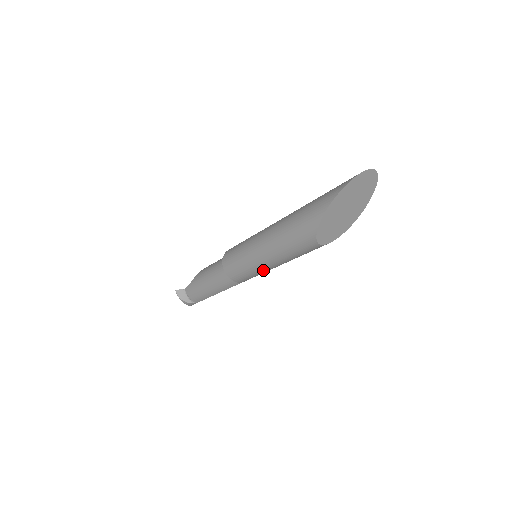
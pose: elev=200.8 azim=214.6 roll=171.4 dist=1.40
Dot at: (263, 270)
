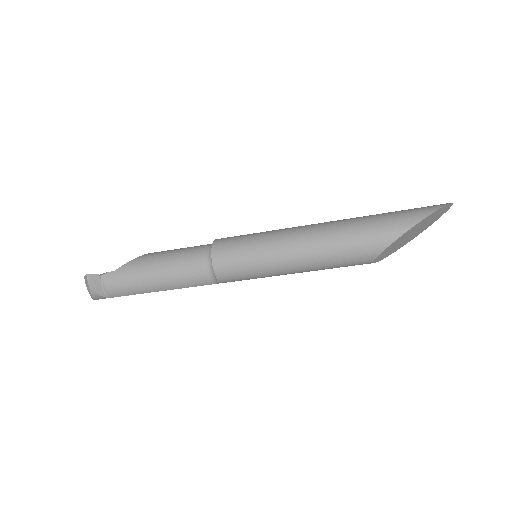
Dot at: (272, 274)
